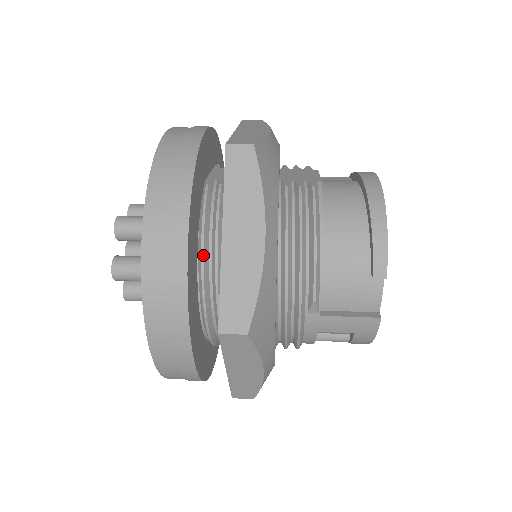
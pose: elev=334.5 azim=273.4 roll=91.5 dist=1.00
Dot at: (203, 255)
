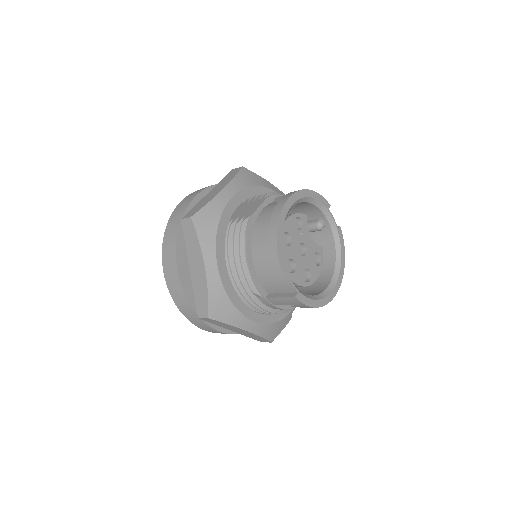
Dot at: occluded
